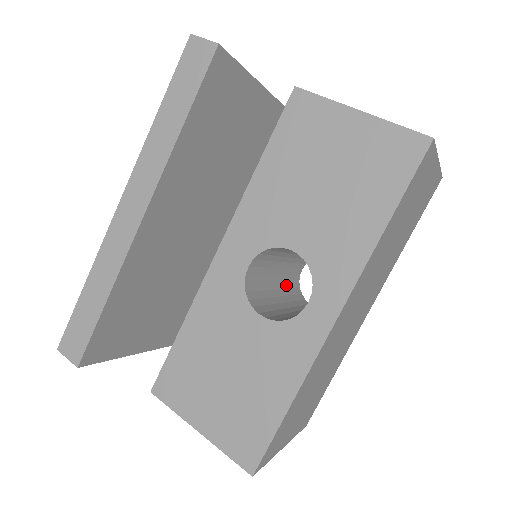
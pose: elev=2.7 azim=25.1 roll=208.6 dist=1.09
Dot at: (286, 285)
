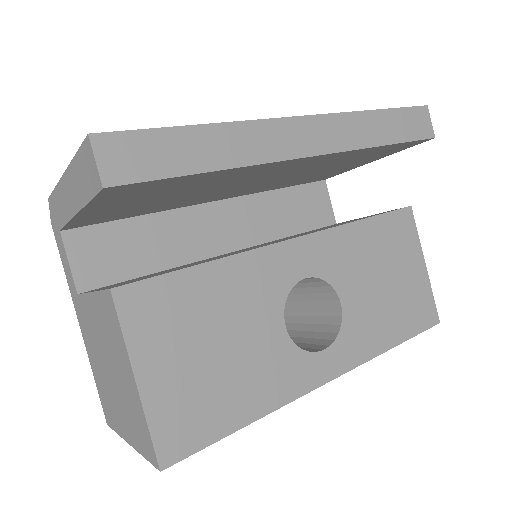
Dot at: occluded
